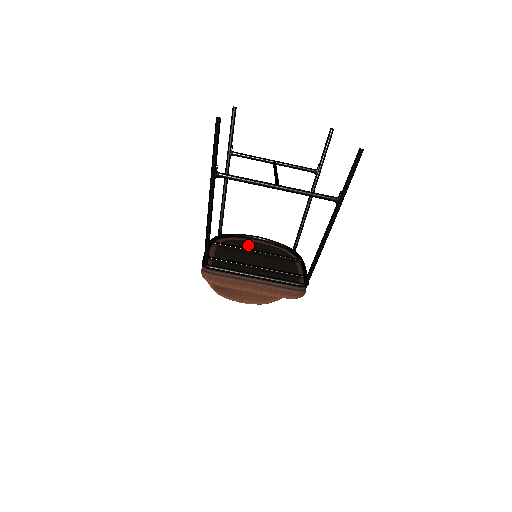
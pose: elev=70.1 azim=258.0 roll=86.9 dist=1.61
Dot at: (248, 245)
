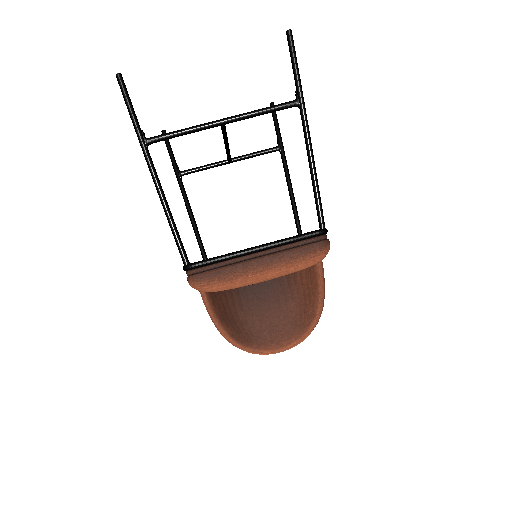
Dot at: occluded
